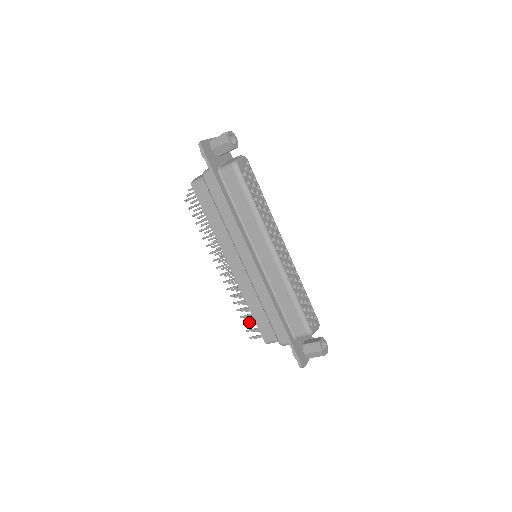
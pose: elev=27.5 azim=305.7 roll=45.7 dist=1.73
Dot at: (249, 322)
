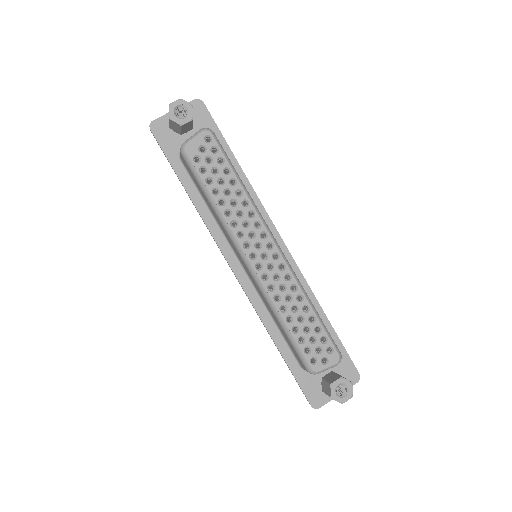
Dot at: occluded
